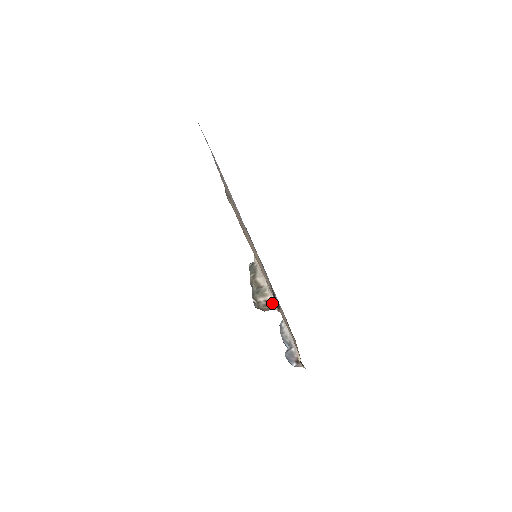
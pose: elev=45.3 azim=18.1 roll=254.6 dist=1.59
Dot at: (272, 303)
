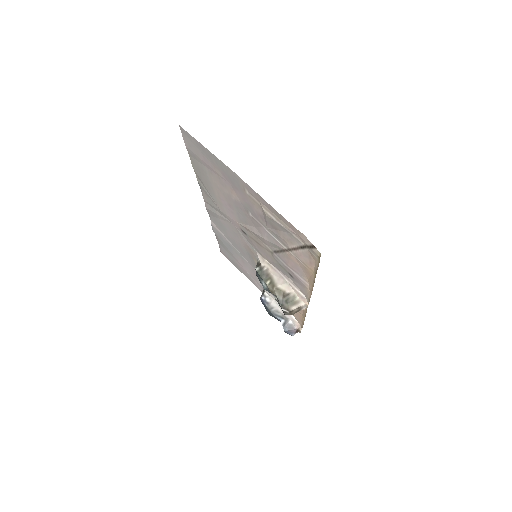
Dot at: (303, 307)
